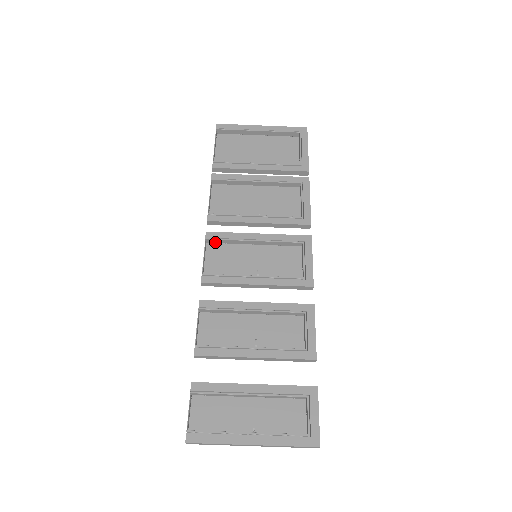
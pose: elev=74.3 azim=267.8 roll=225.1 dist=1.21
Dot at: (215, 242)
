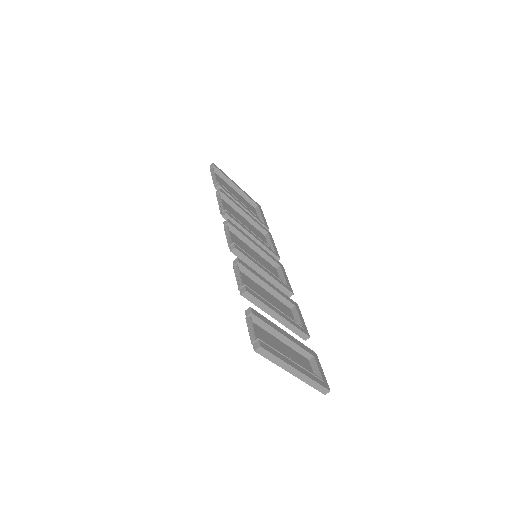
Dot at: (231, 230)
